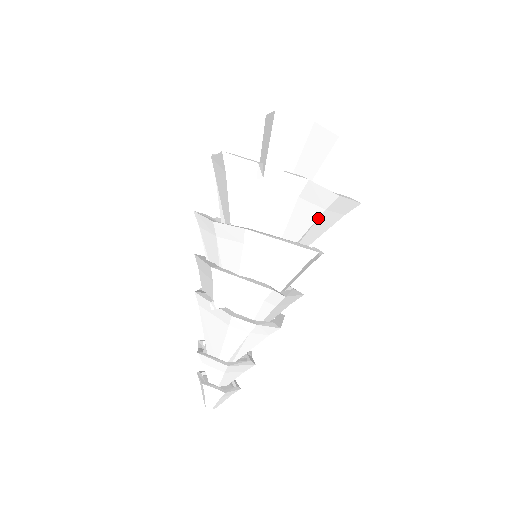
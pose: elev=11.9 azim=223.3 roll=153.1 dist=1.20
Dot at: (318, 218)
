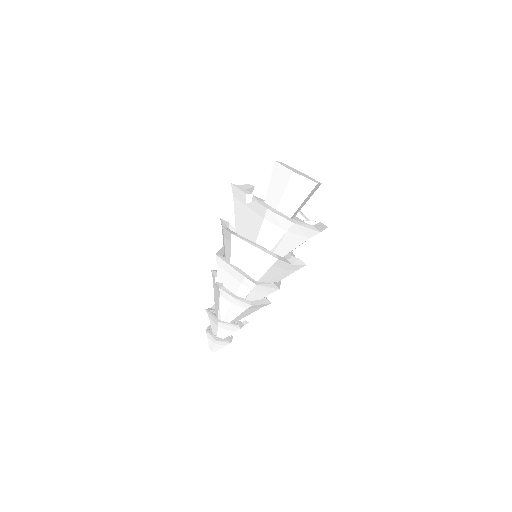
Dot at: (283, 236)
